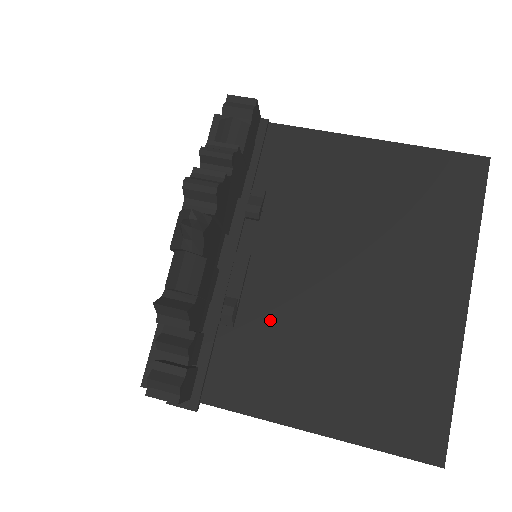
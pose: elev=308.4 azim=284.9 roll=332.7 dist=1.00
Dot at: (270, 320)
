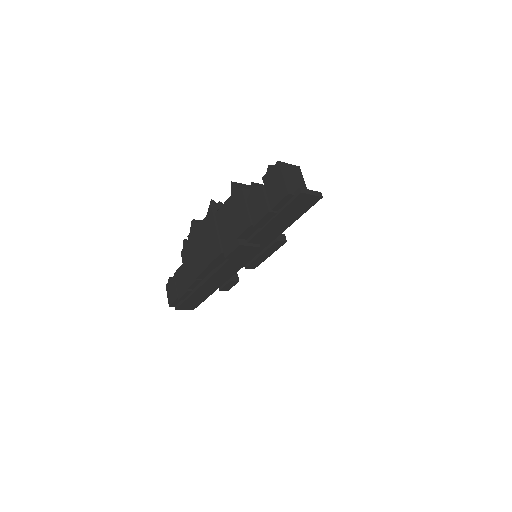
Dot at: occluded
